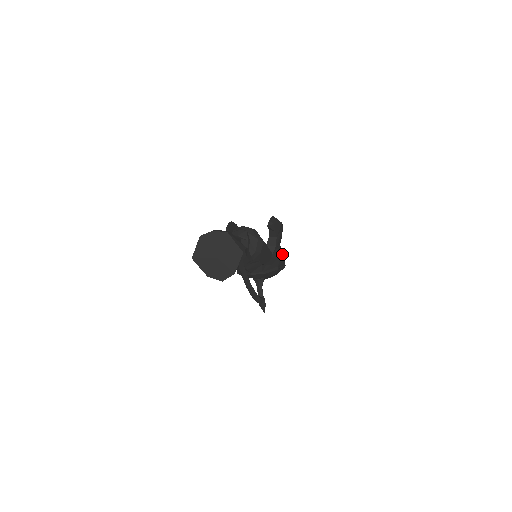
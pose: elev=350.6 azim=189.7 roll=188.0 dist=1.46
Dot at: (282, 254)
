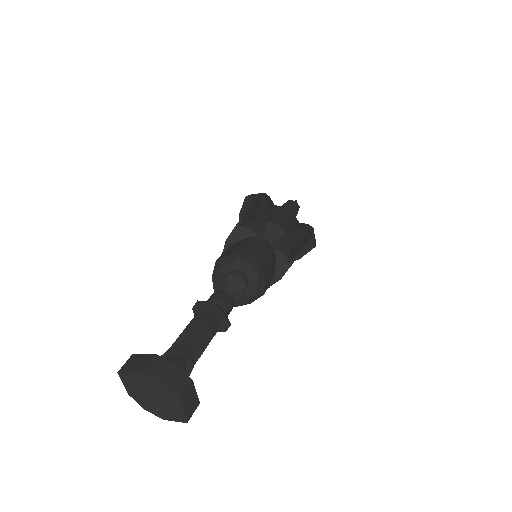
Dot at: occluded
